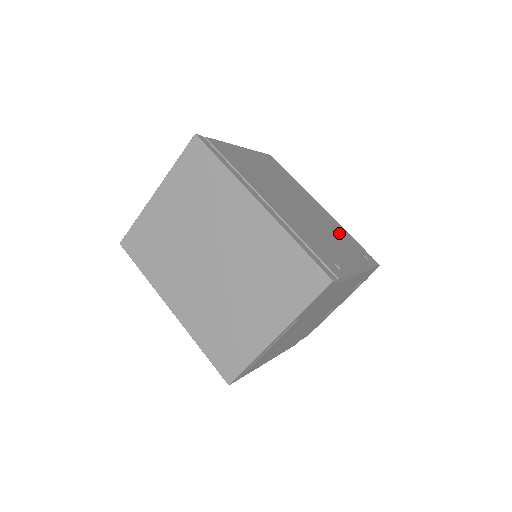
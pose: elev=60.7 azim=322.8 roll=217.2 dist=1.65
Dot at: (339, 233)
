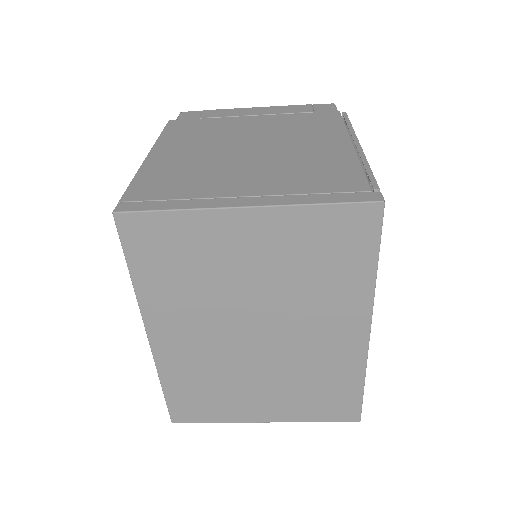
Dot at: occluded
